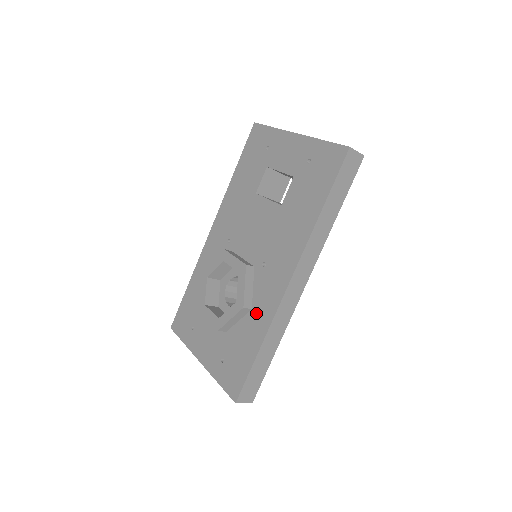
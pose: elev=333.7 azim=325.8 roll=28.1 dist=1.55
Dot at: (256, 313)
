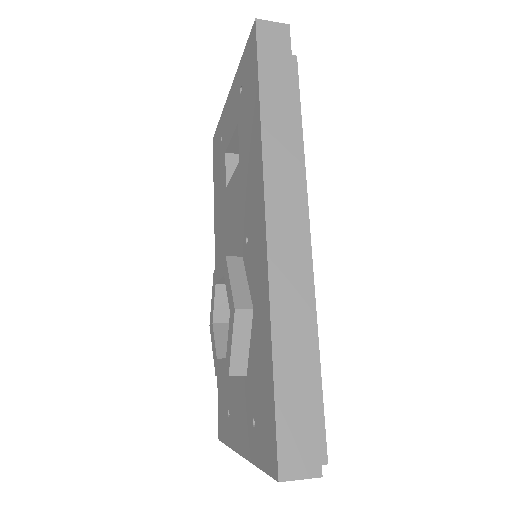
Dot at: (256, 308)
